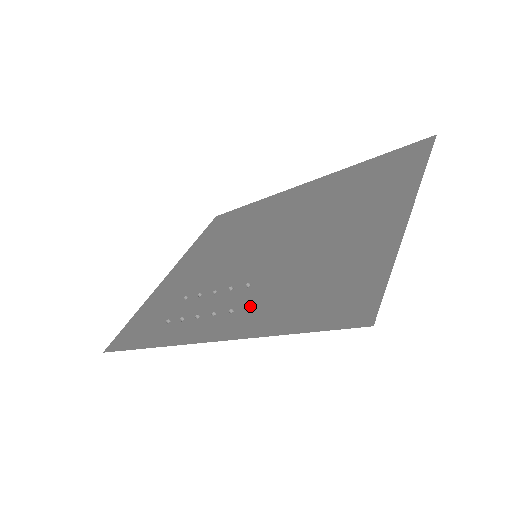
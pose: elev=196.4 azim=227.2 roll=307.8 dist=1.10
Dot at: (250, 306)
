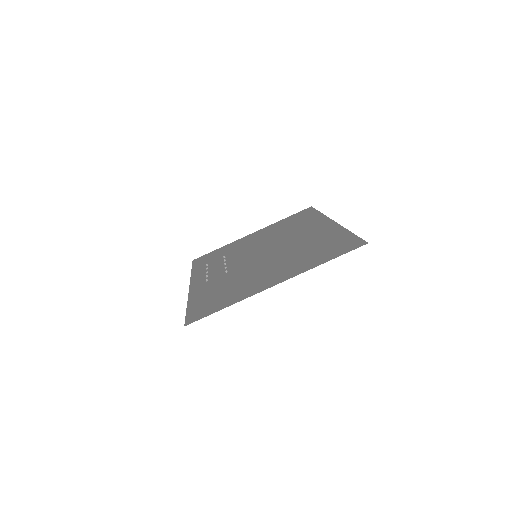
Dot at: (210, 283)
